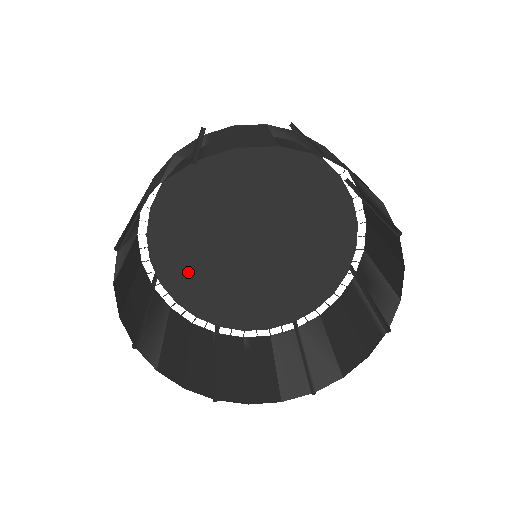
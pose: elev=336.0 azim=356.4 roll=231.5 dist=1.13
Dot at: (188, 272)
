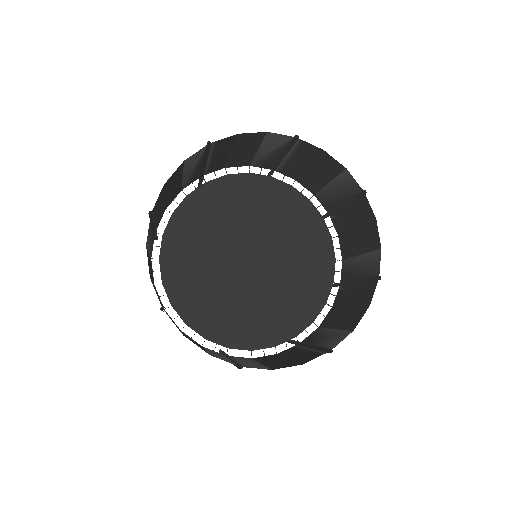
Dot at: (189, 243)
